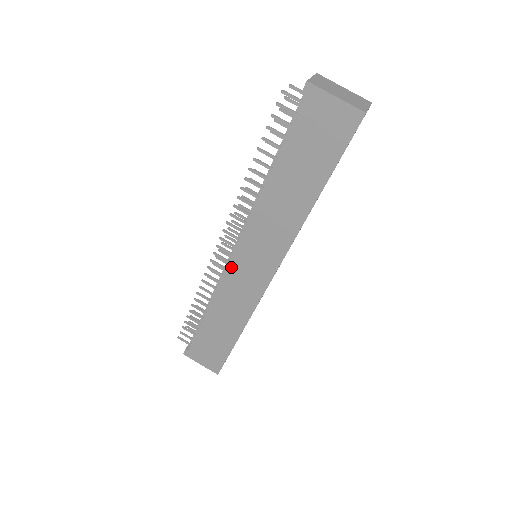
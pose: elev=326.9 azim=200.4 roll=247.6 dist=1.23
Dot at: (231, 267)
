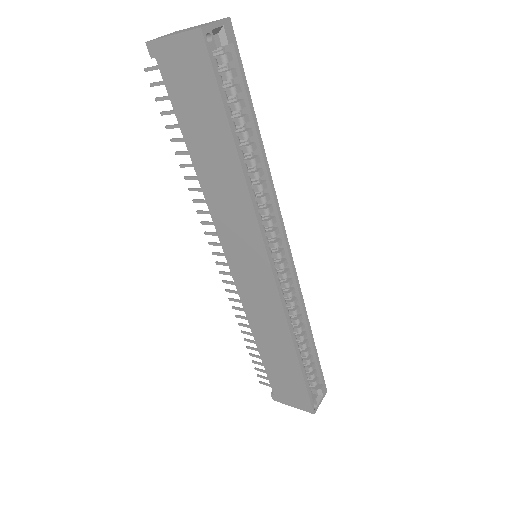
Dot at: (236, 279)
